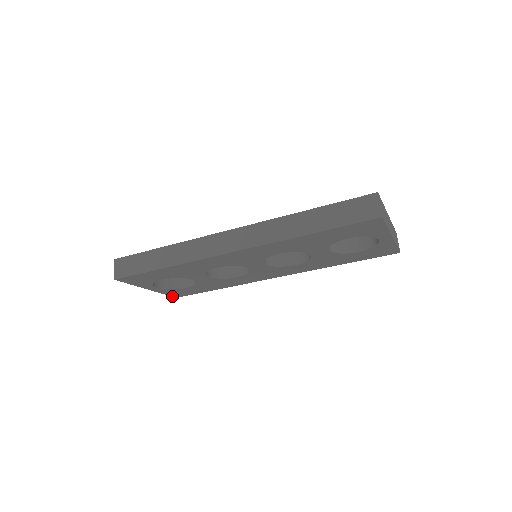
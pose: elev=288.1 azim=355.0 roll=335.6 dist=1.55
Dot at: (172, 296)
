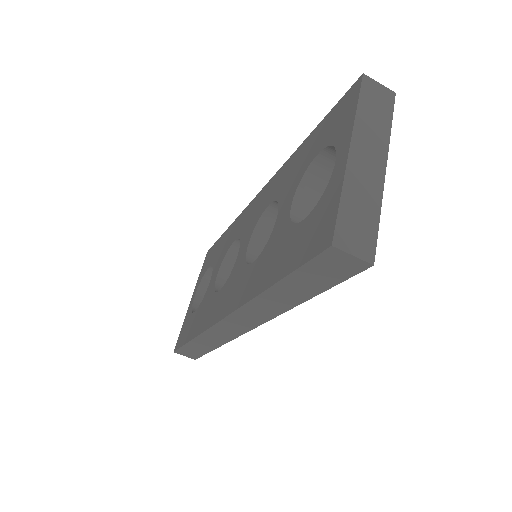
Dot at: occluded
